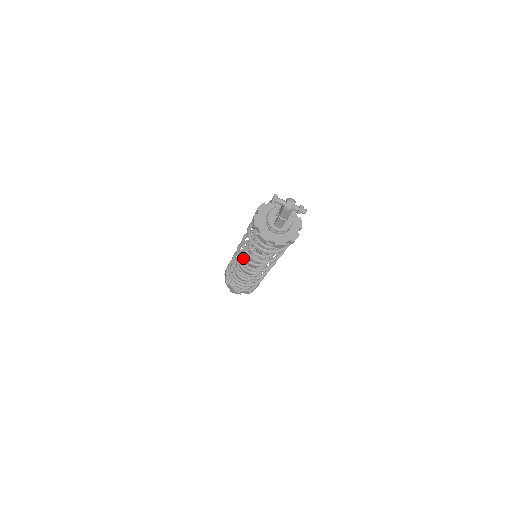
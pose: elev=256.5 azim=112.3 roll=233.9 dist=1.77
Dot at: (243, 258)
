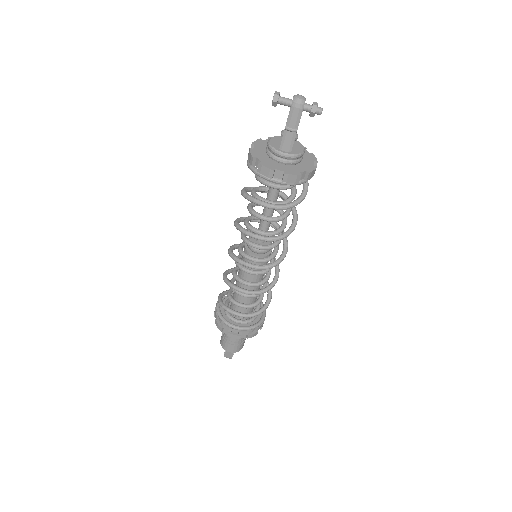
Dot at: occluded
